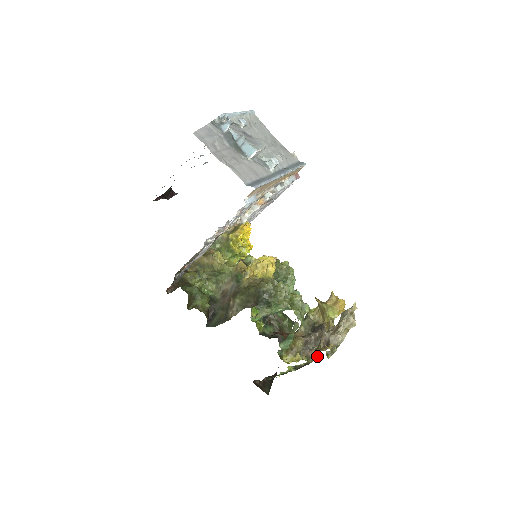
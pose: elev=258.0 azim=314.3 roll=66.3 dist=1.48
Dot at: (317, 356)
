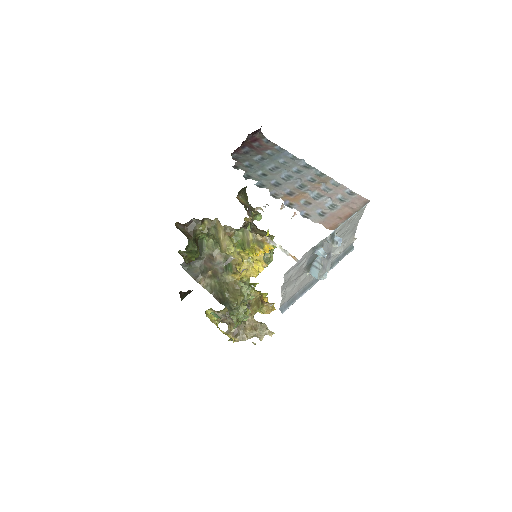
Dot at: occluded
